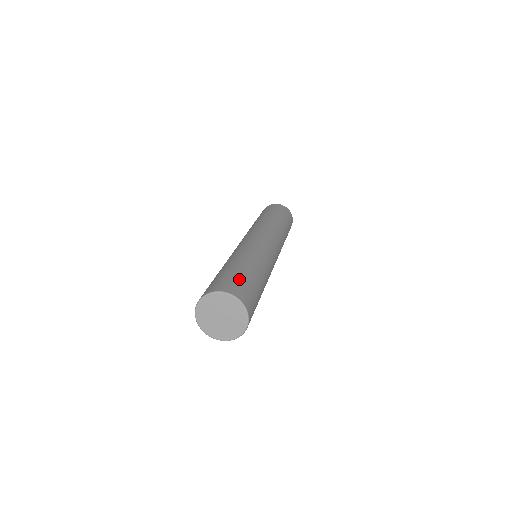
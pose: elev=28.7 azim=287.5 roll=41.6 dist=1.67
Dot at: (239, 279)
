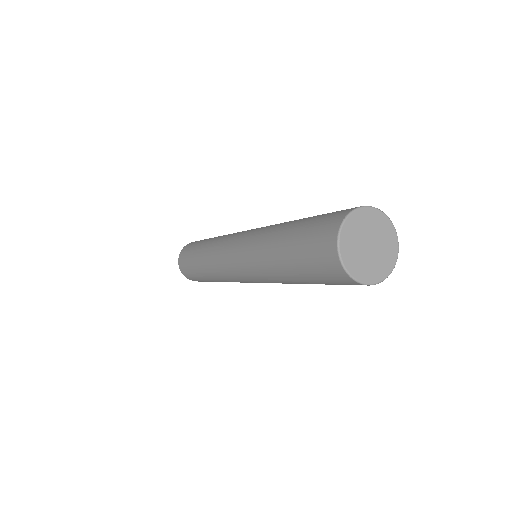
Dot at: occluded
